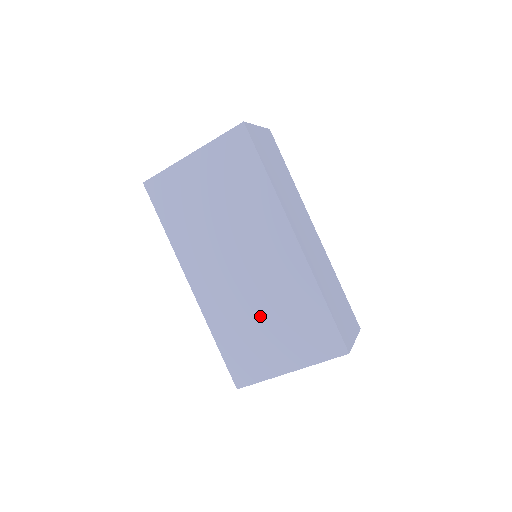
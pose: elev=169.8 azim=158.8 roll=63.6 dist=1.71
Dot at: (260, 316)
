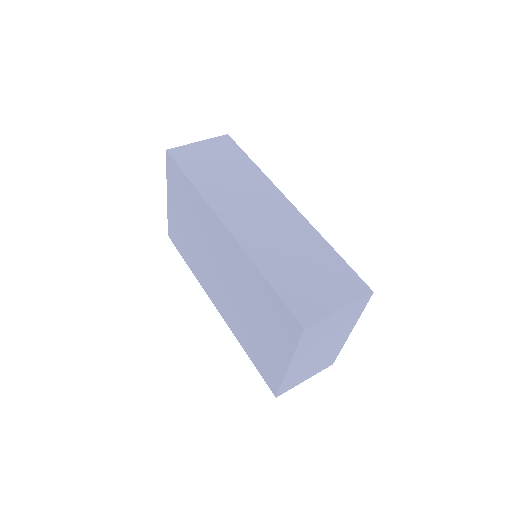
Dot at: (249, 315)
